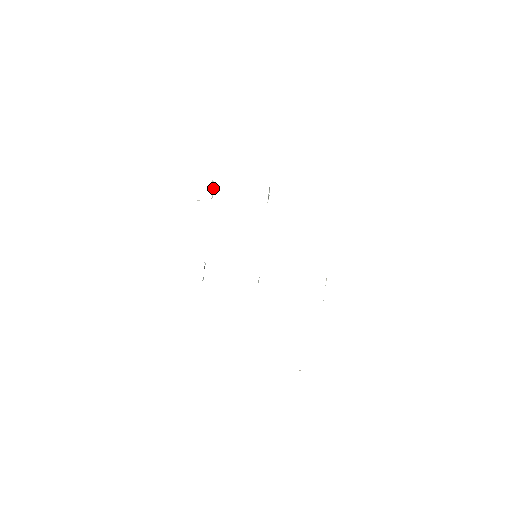
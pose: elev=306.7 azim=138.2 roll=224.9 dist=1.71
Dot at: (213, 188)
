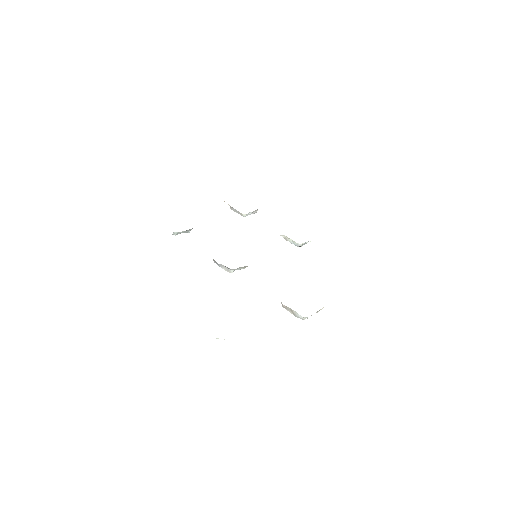
Dot at: (252, 213)
